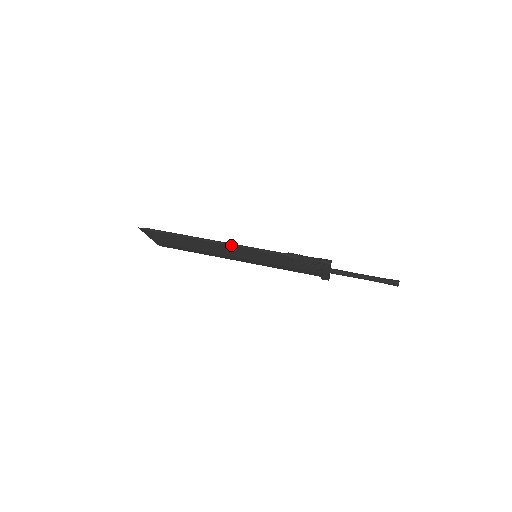
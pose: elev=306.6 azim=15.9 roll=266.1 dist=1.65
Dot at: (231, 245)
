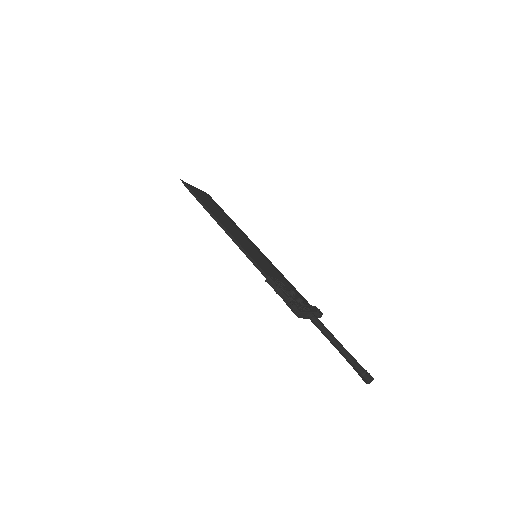
Dot at: (231, 238)
